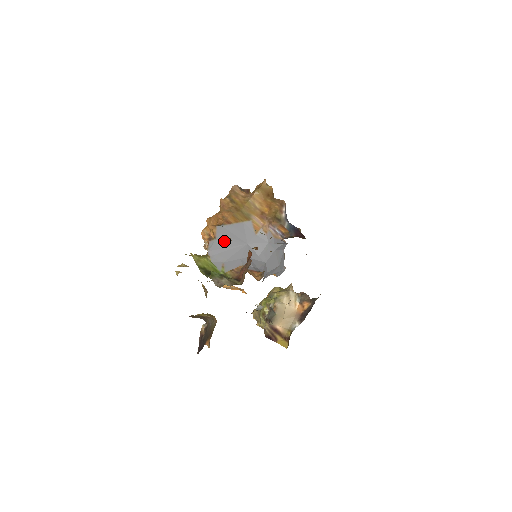
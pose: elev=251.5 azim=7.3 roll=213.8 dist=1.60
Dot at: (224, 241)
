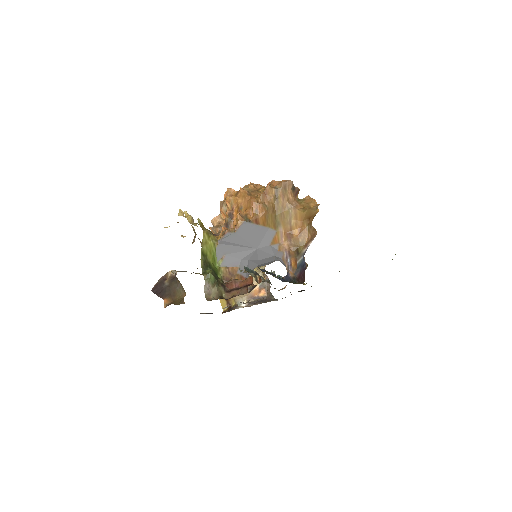
Dot at: (240, 237)
